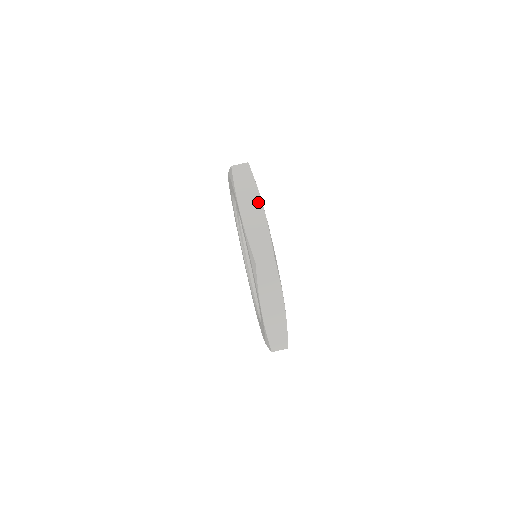
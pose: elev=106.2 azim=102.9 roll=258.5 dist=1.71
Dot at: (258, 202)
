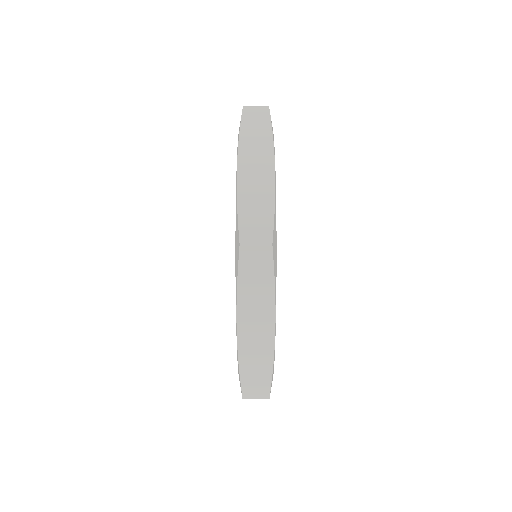
Dot at: occluded
